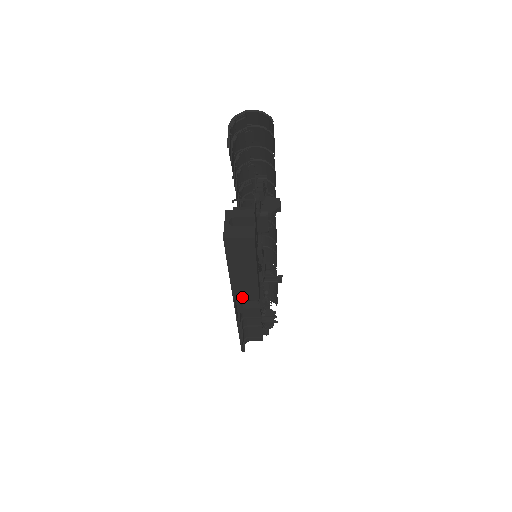
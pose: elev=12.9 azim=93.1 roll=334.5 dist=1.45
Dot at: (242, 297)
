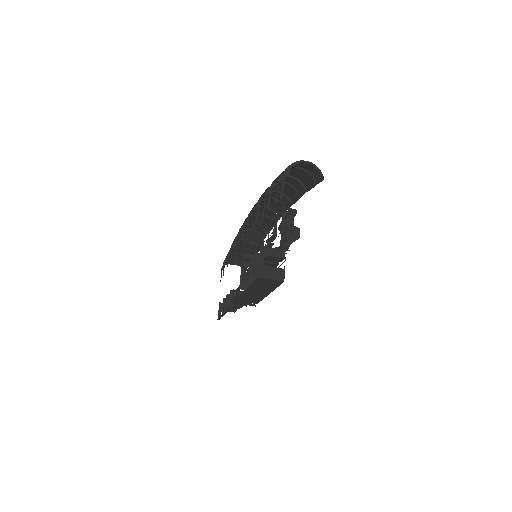
Dot at: (244, 301)
